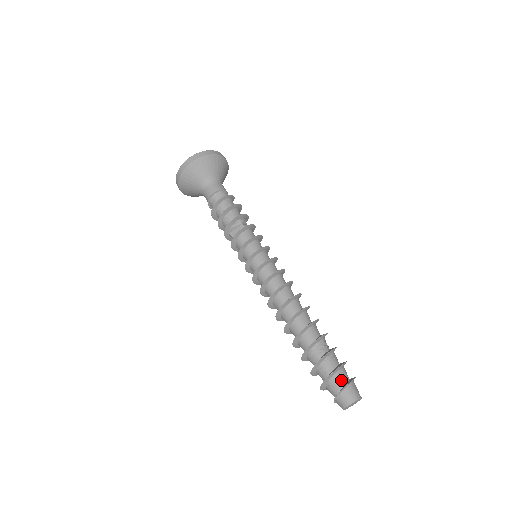
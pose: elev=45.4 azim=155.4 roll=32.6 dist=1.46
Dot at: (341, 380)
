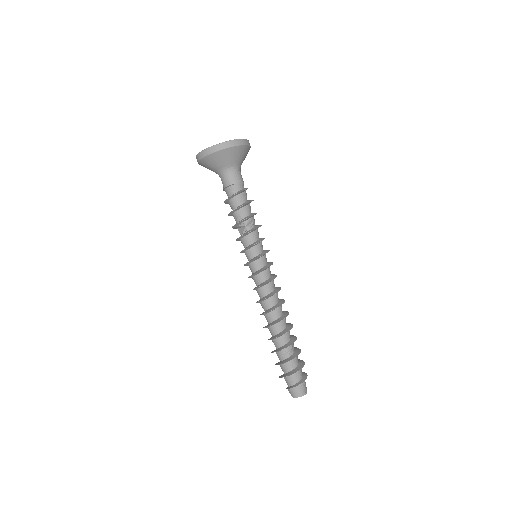
Dot at: (291, 381)
